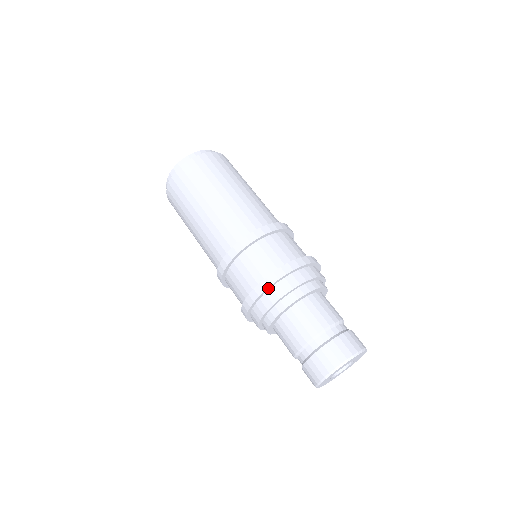
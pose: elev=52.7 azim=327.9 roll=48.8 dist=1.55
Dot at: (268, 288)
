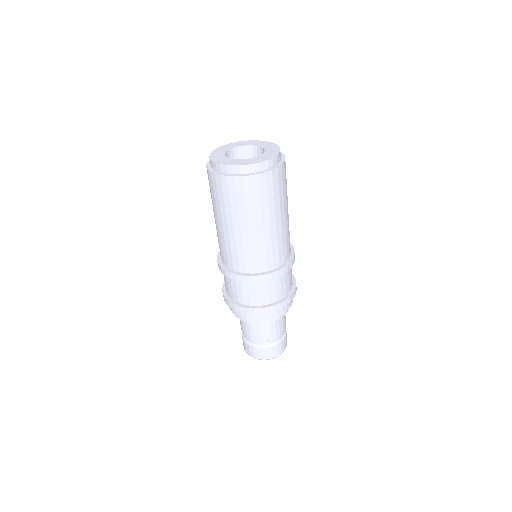
Dot at: (270, 312)
